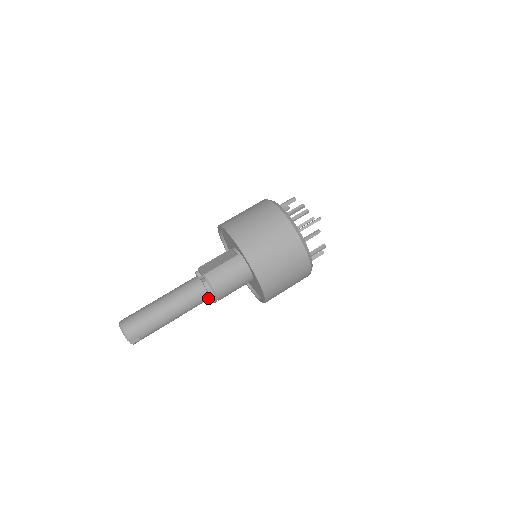
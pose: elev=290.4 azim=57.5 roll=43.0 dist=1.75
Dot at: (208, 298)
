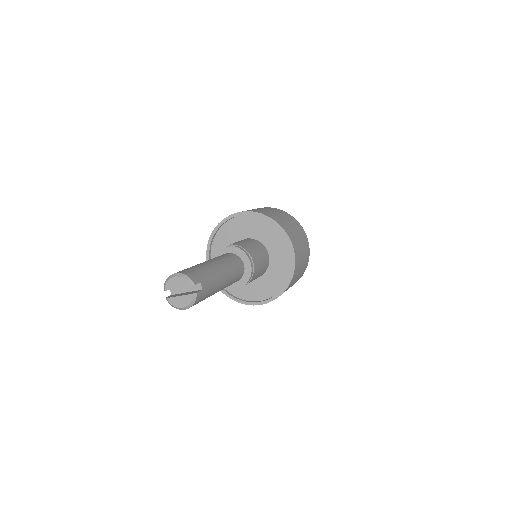
Dot at: (243, 269)
